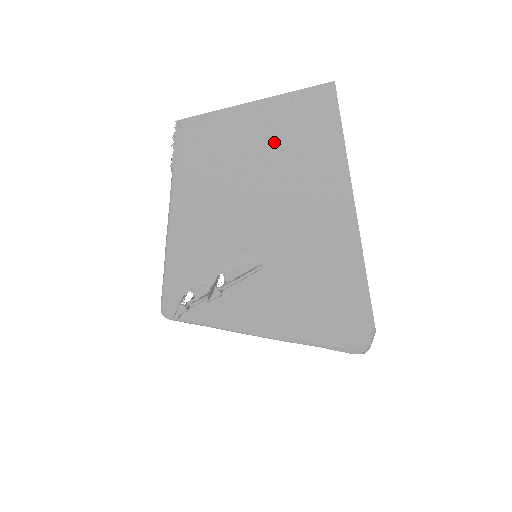
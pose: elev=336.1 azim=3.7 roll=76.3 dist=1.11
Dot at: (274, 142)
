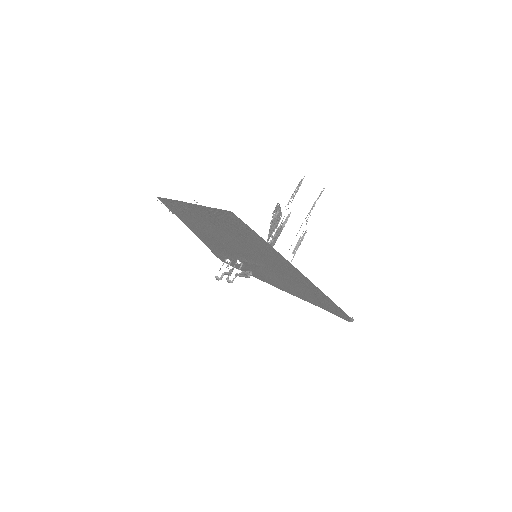
Dot at: (219, 223)
